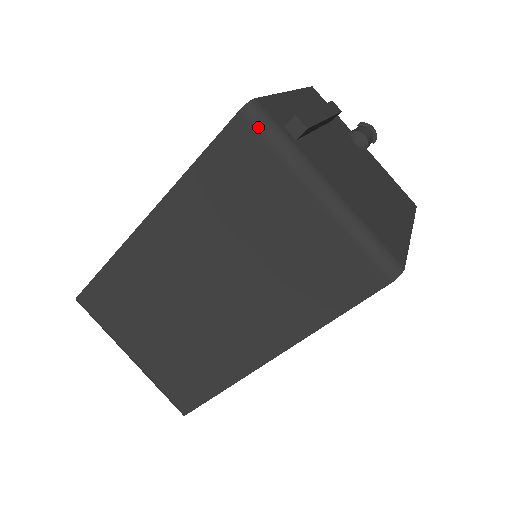
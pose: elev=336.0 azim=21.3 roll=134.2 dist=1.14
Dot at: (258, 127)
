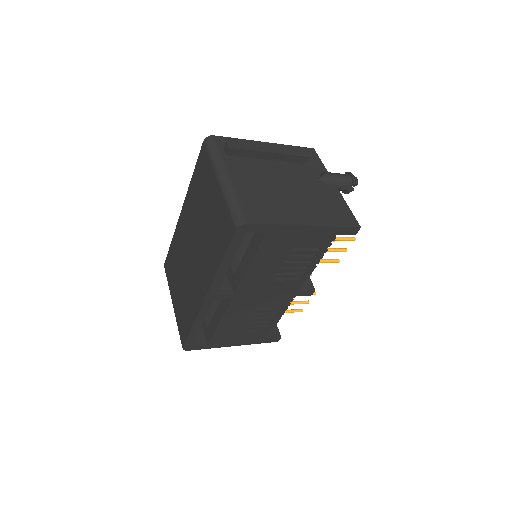
Dot at: (207, 148)
